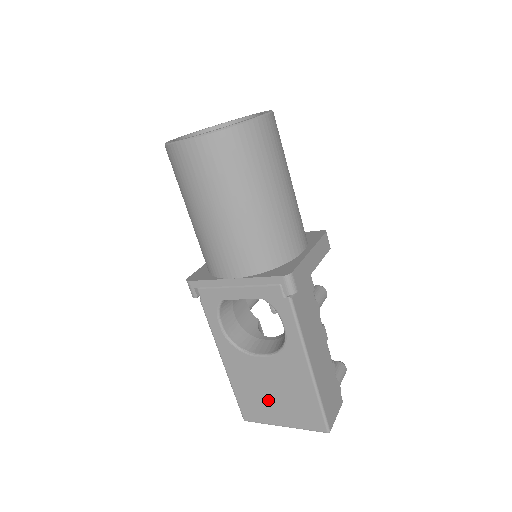
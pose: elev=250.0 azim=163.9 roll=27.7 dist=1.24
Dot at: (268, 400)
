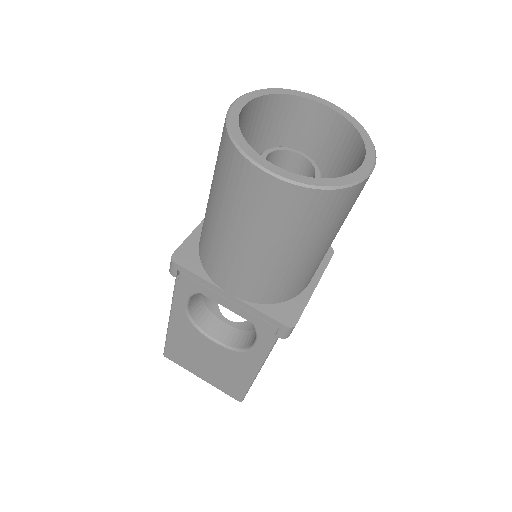
Dot at: (199, 362)
